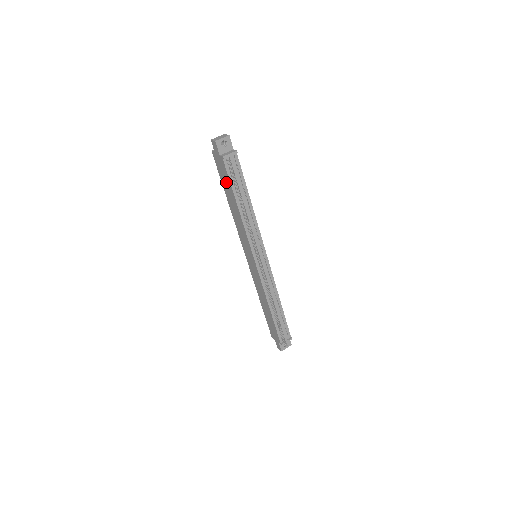
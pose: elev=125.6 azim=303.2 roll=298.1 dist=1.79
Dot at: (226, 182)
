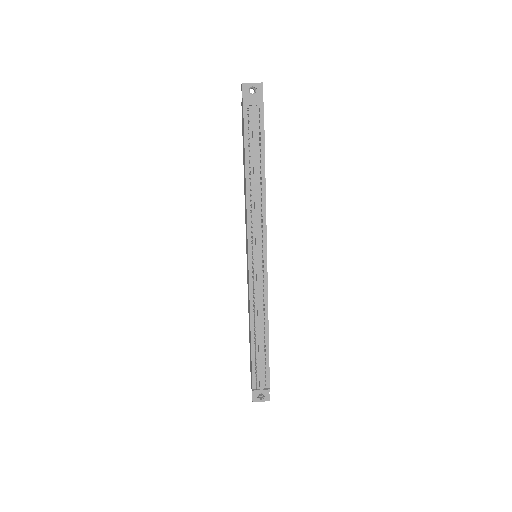
Dot at: (243, 142)
